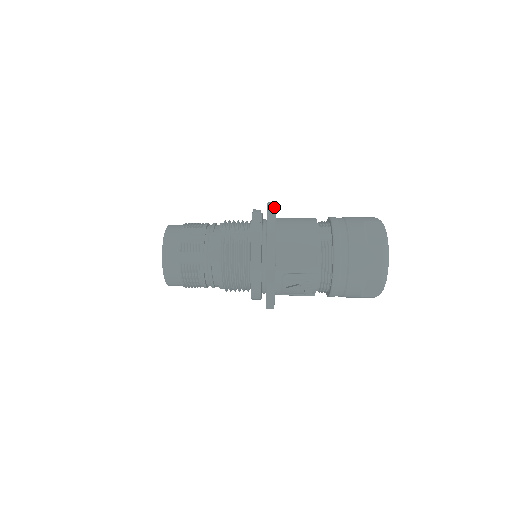
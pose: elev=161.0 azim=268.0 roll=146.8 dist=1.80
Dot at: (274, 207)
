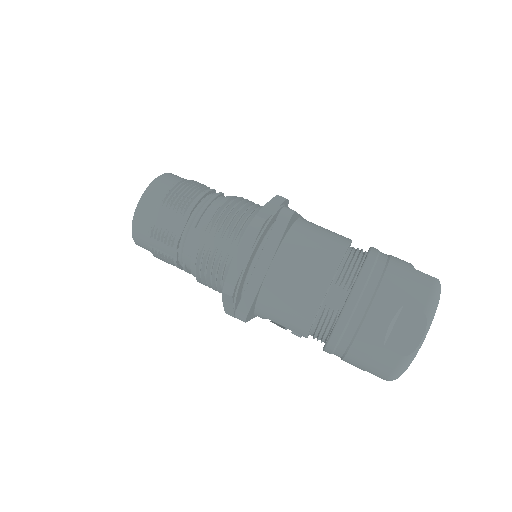
Dot at: (285, 225)
